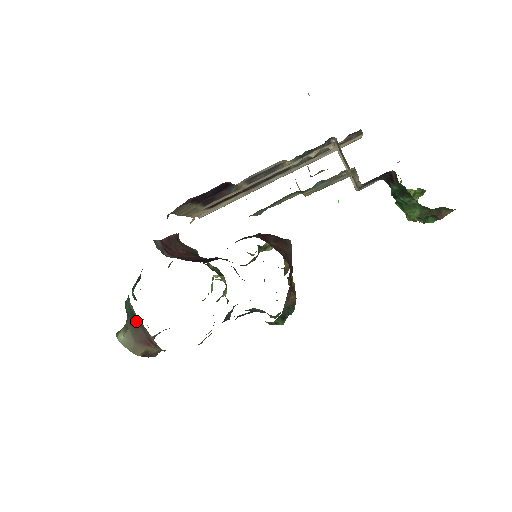
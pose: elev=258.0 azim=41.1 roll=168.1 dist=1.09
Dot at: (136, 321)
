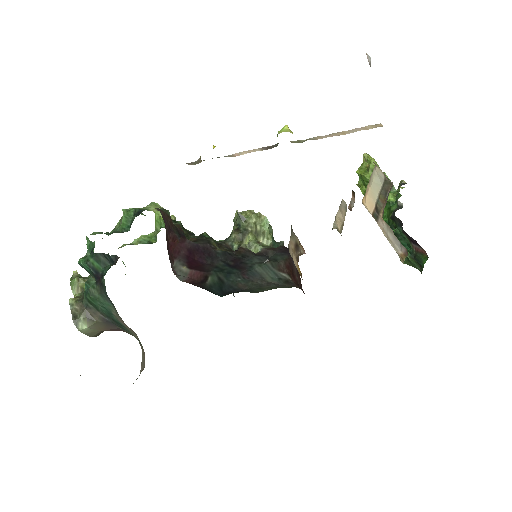
Dot at: (119, 327)
